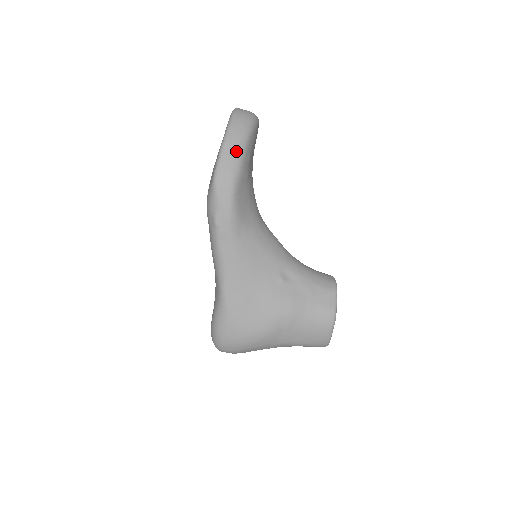
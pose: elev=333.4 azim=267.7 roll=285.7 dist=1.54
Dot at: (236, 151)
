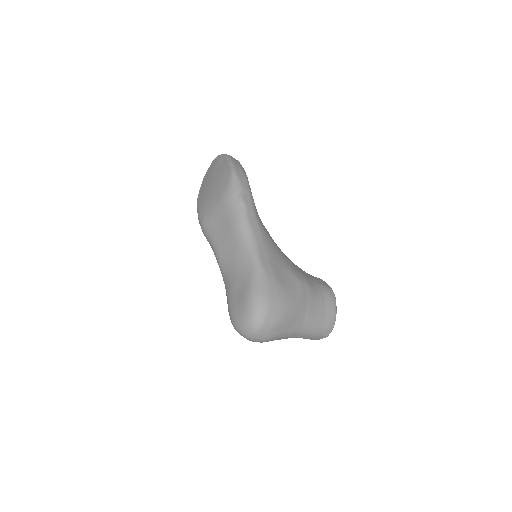
Dot at: (240, 164)
